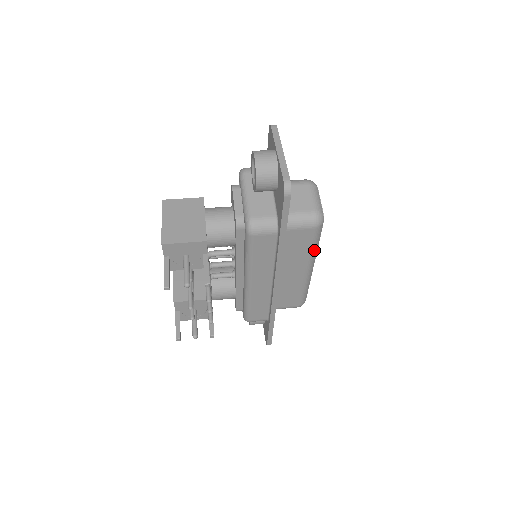
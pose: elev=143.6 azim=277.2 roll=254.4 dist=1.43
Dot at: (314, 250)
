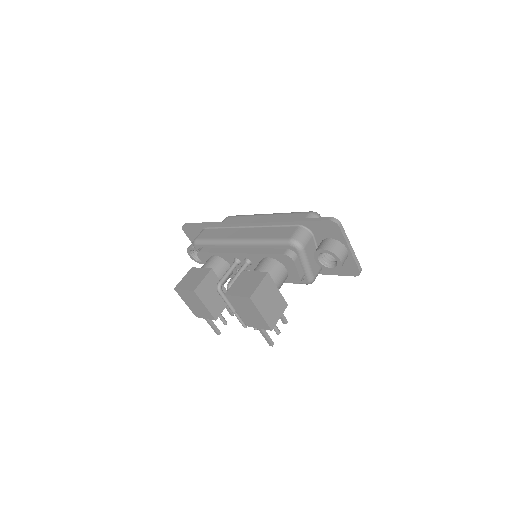
Dot at: occluded
